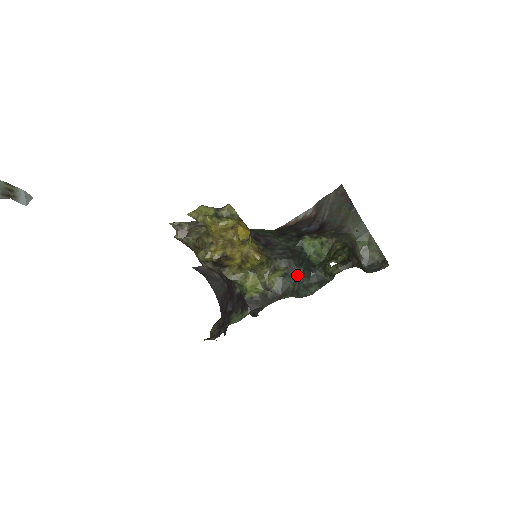
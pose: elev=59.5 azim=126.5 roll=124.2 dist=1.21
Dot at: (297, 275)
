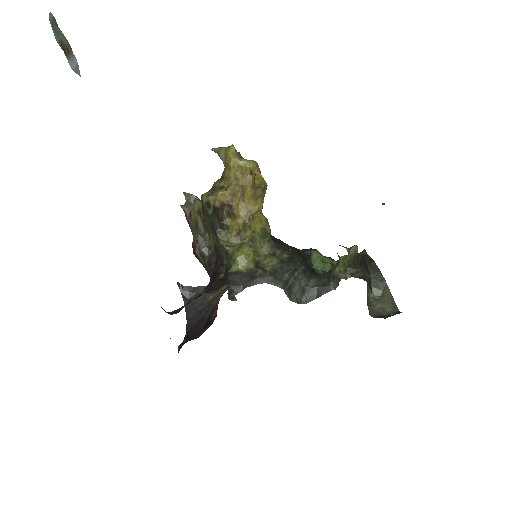
Dot at: (297, 268)
